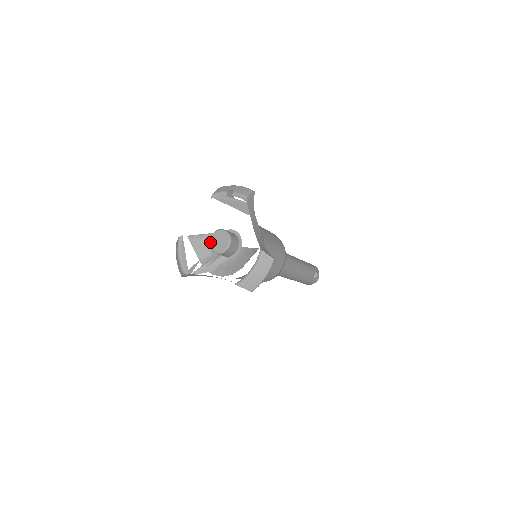
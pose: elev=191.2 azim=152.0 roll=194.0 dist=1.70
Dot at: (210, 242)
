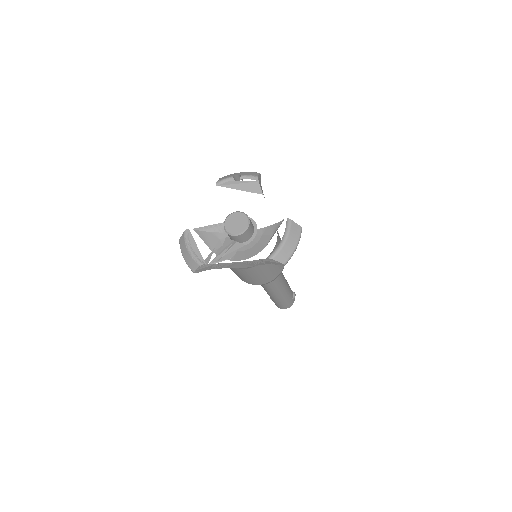
Dot at: (225, 226)
